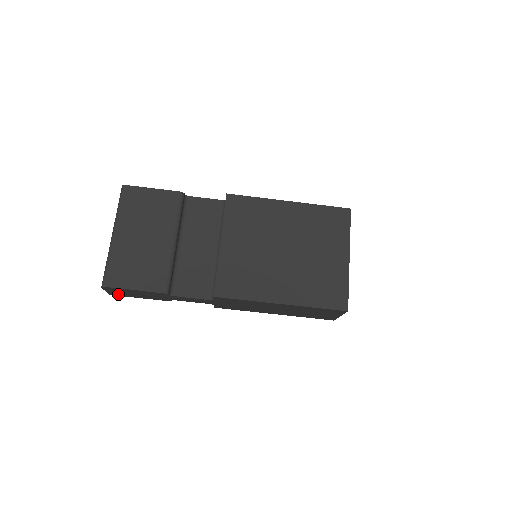
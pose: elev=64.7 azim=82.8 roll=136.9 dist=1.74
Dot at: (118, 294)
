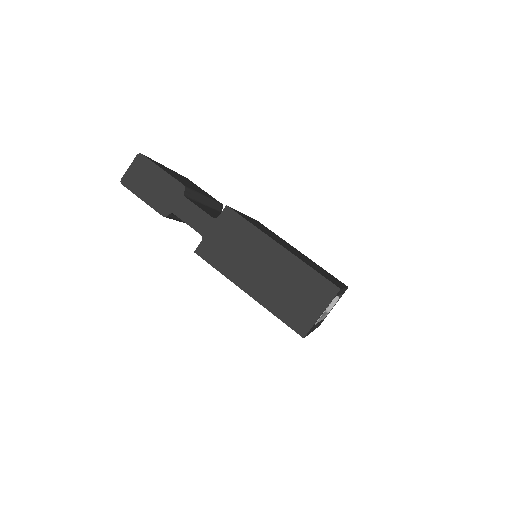
Dot at: (130, 182)
